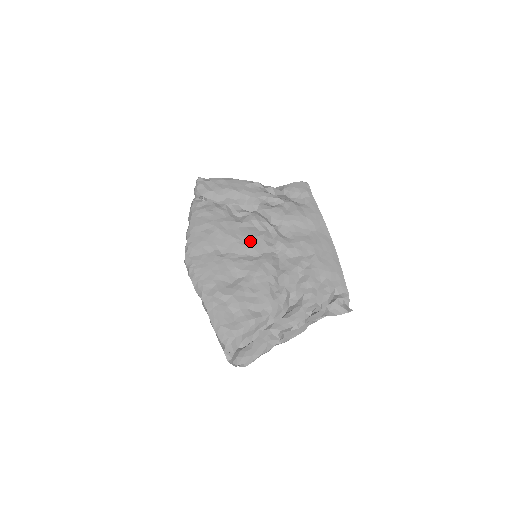
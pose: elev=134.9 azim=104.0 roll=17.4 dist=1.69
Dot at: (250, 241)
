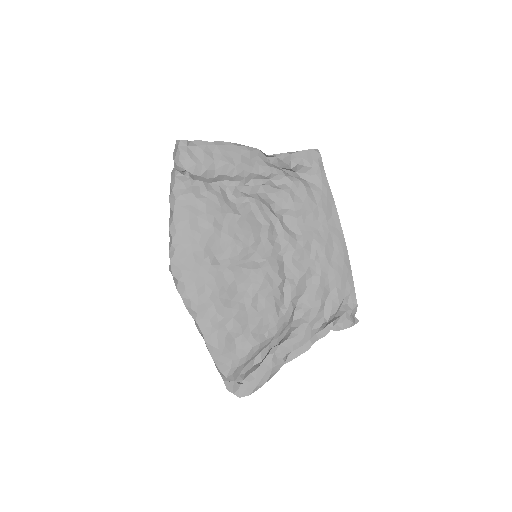
Dot at: (252, 242)
